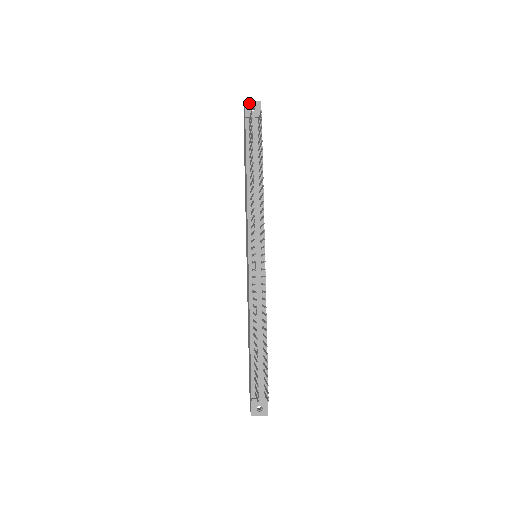
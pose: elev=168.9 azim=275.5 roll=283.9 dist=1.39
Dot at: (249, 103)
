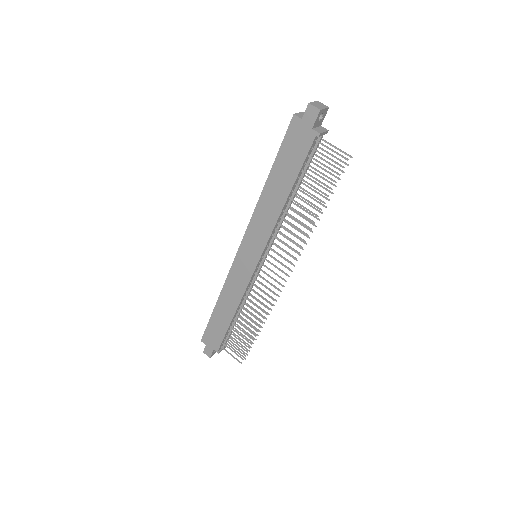
Dot at: (322, 112)
